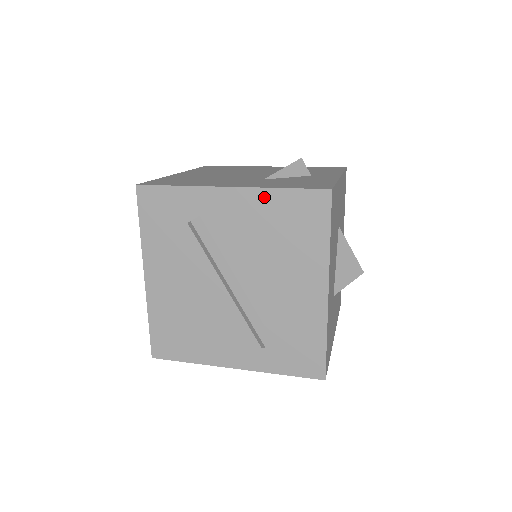
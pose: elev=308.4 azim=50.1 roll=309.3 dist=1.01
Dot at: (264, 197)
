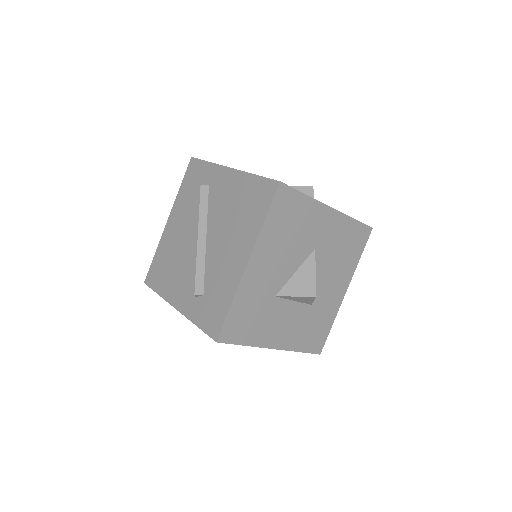
Dot at: (244, 179)
